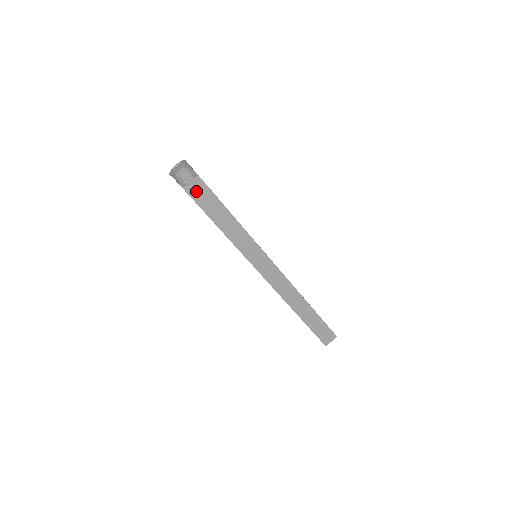
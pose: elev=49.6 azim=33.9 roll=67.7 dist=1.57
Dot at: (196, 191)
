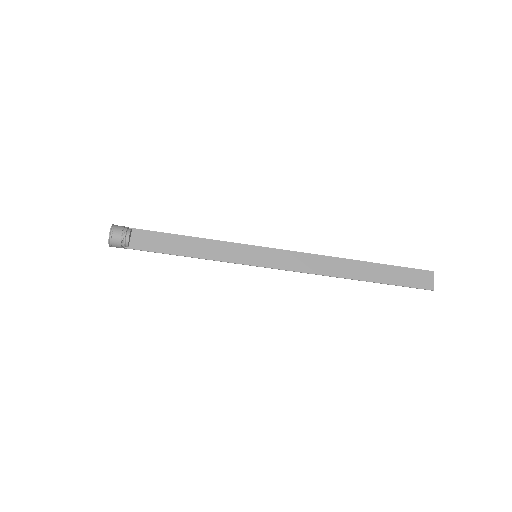
Dot at: (144, 242)
